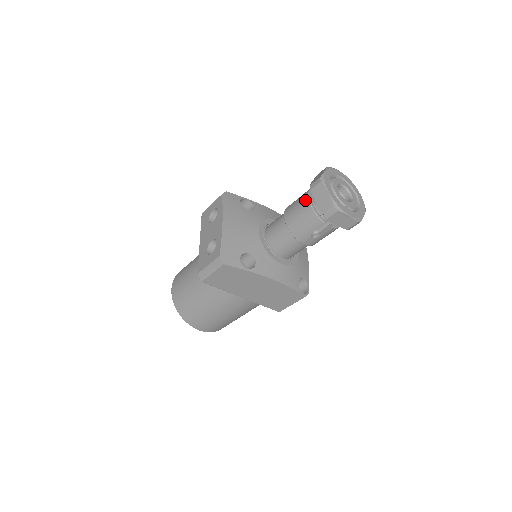
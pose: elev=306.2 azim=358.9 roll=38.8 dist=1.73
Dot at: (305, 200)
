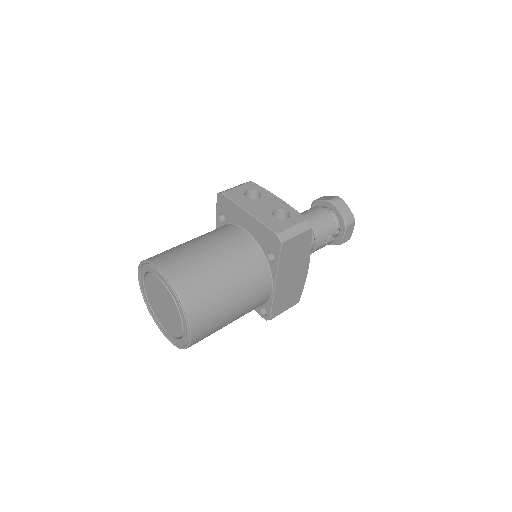
Dot at: (324, 210)
